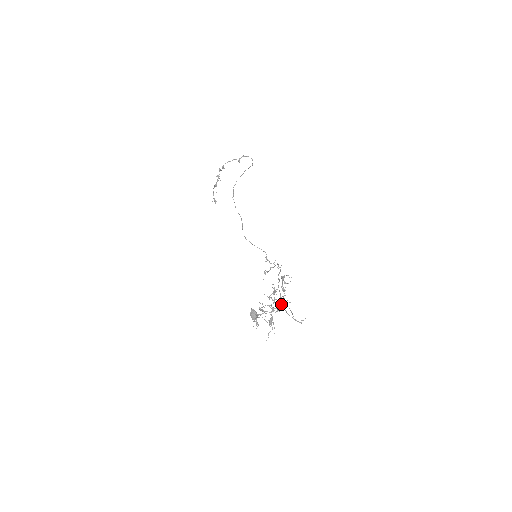
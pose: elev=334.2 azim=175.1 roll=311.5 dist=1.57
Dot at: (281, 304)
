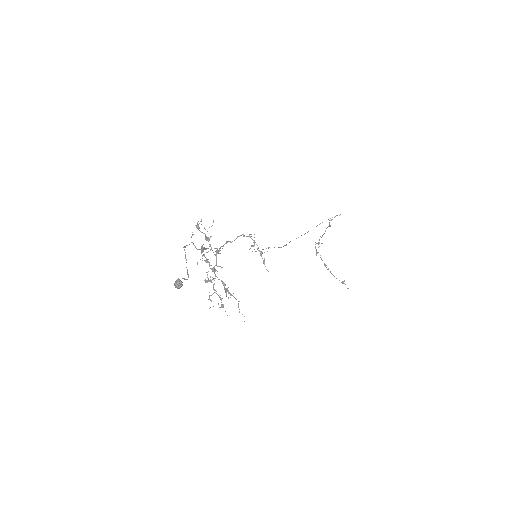
Dot at: occluded
